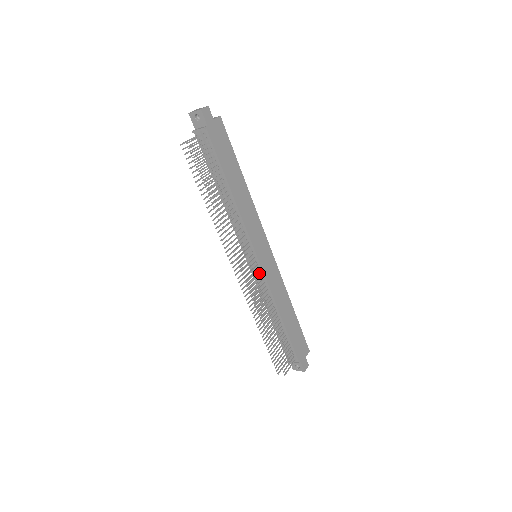
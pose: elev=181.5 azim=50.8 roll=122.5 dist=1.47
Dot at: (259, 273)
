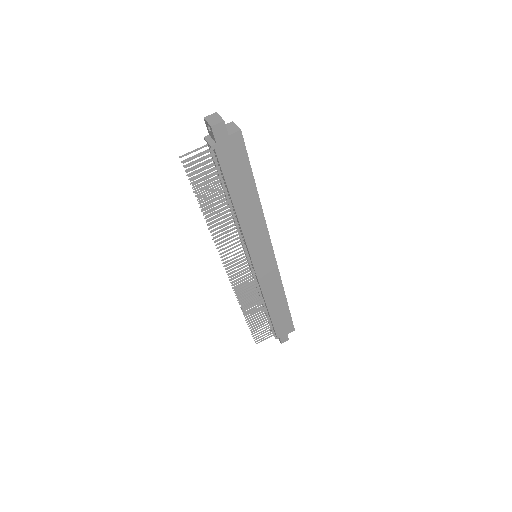
Dot at: (252, 273)
